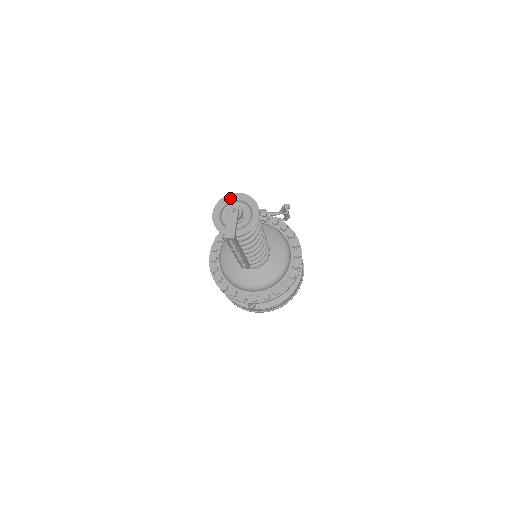
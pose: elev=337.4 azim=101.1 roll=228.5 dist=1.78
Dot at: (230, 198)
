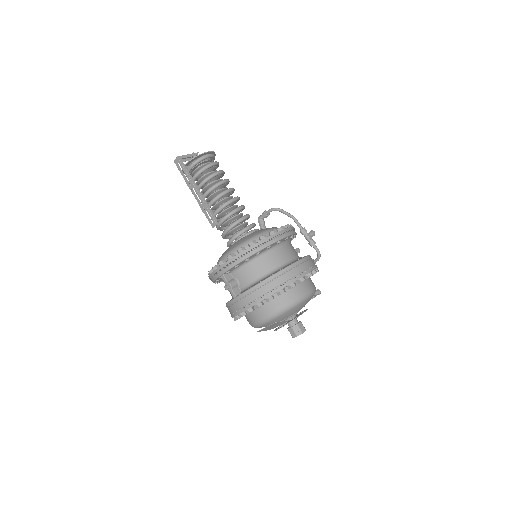
Dot at: occluded
